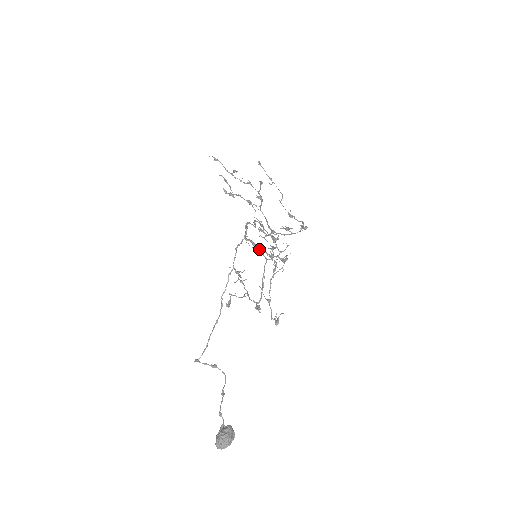
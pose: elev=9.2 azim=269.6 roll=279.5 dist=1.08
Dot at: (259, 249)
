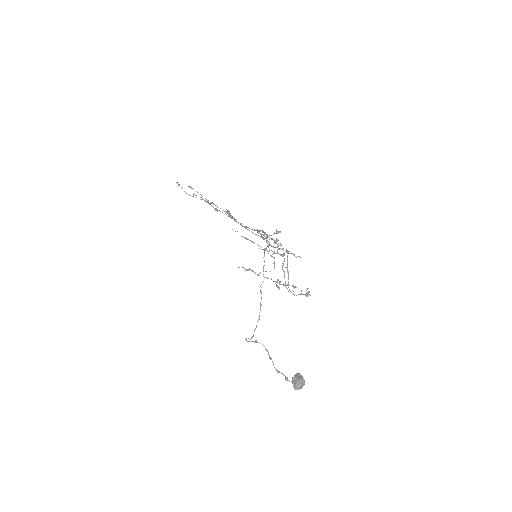
Dot at: (265, 249)
